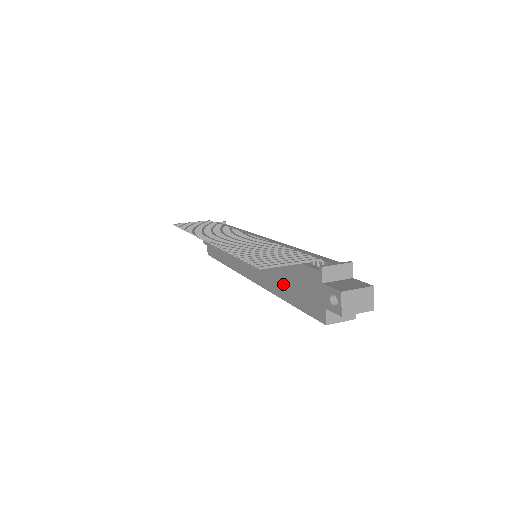
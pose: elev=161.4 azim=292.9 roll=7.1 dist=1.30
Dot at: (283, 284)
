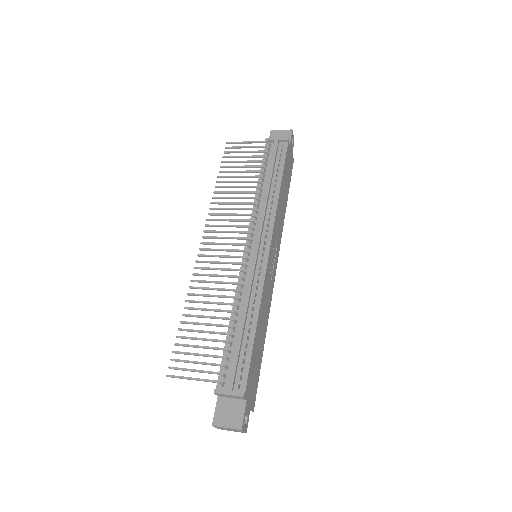
Dot at: occluded
